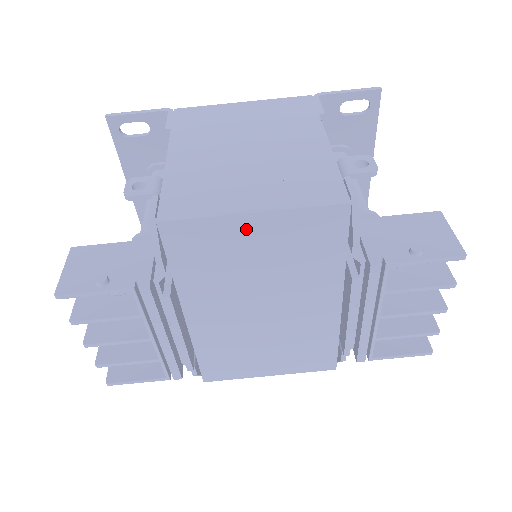
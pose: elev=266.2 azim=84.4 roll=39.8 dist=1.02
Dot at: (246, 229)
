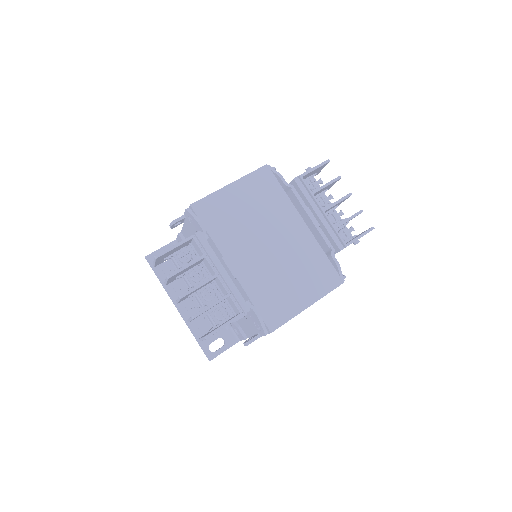
Dot at: (231, 194)
